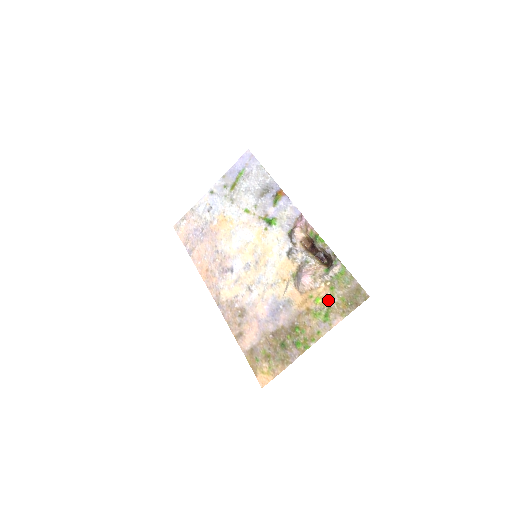
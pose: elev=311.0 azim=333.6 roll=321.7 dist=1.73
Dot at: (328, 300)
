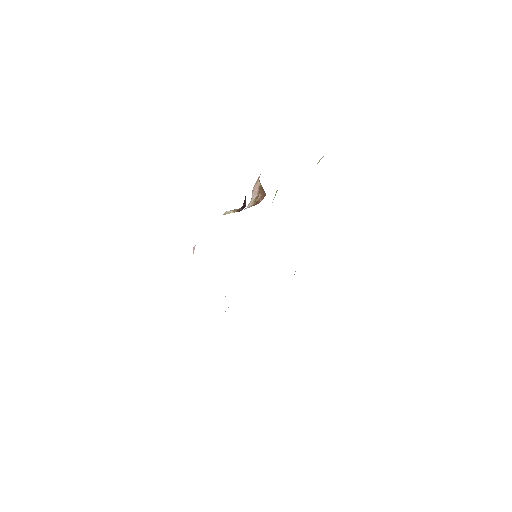
Dot at: occluded
